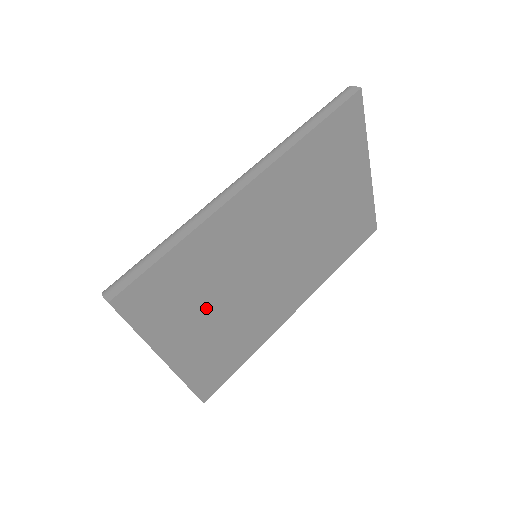
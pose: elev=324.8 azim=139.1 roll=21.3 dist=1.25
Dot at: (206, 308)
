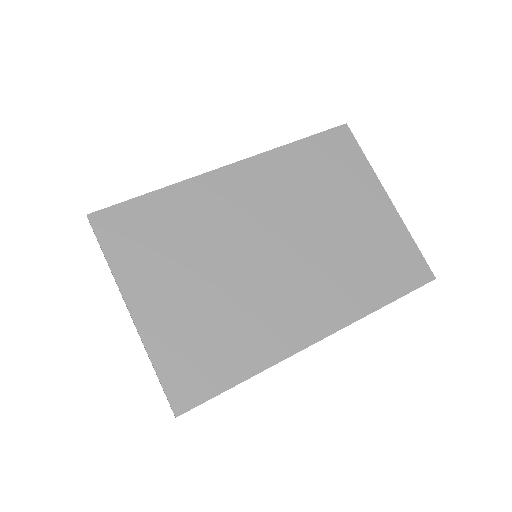
Dot at: (183, 270)
